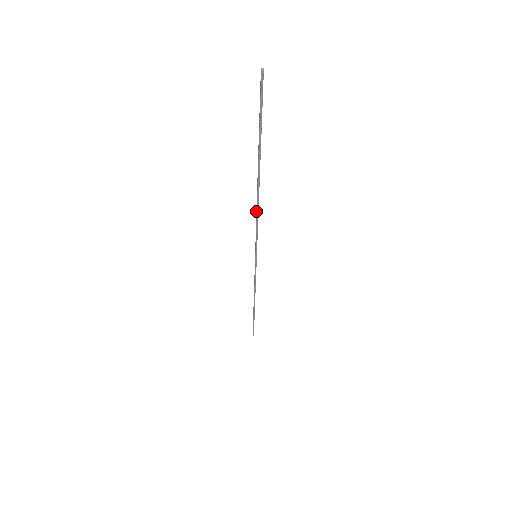
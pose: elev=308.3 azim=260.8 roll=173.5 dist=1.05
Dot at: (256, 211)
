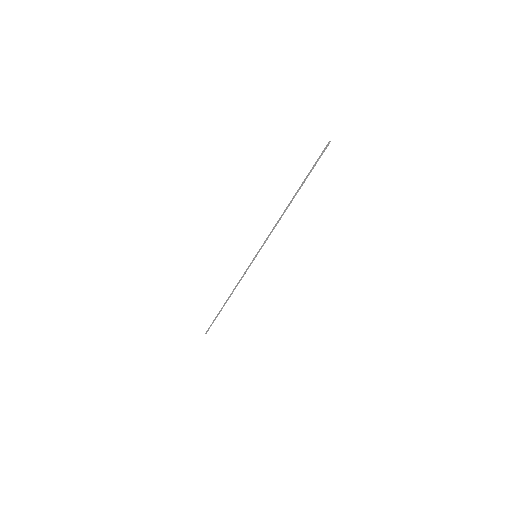
Dot at: (277, 221)
